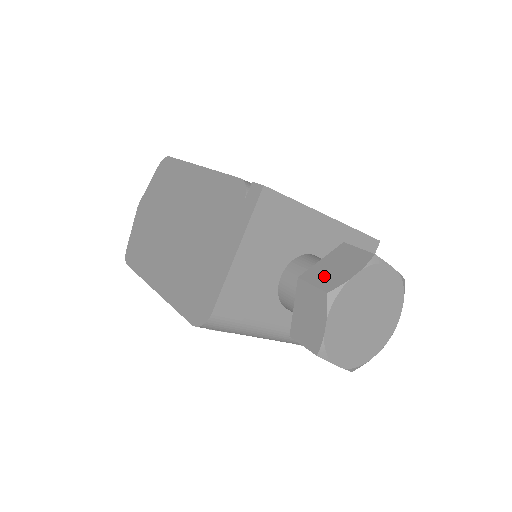
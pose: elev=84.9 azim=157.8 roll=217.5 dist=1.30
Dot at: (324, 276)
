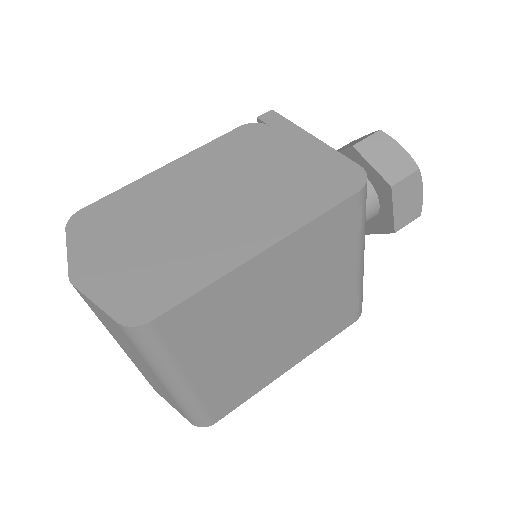
Dot at: (360, 140)
